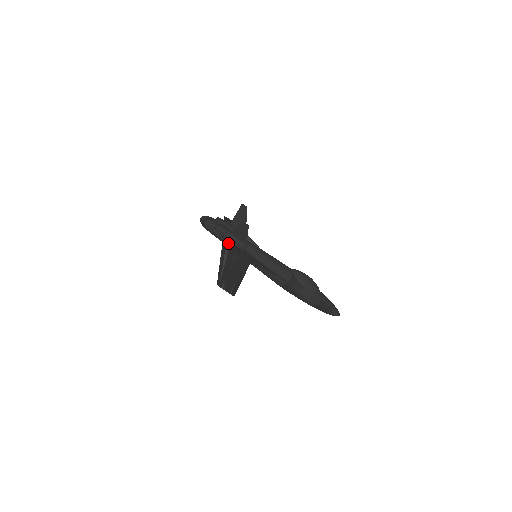
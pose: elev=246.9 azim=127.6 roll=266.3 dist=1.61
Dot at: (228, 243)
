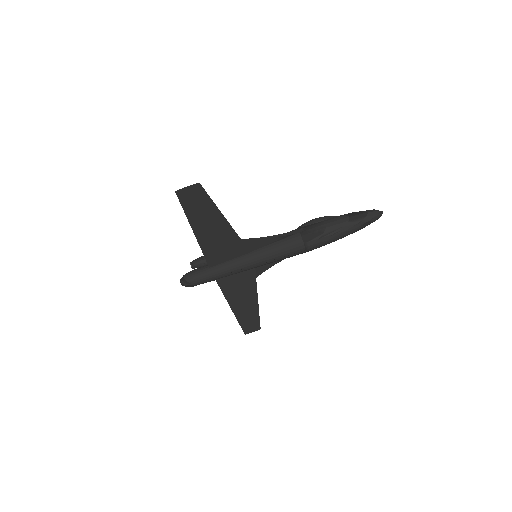
Dot at: (212, 257)
